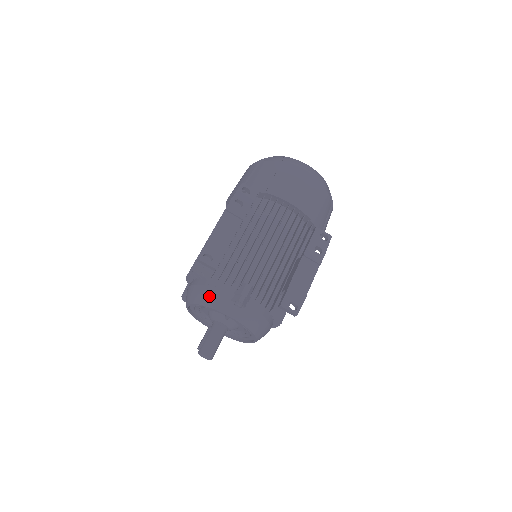
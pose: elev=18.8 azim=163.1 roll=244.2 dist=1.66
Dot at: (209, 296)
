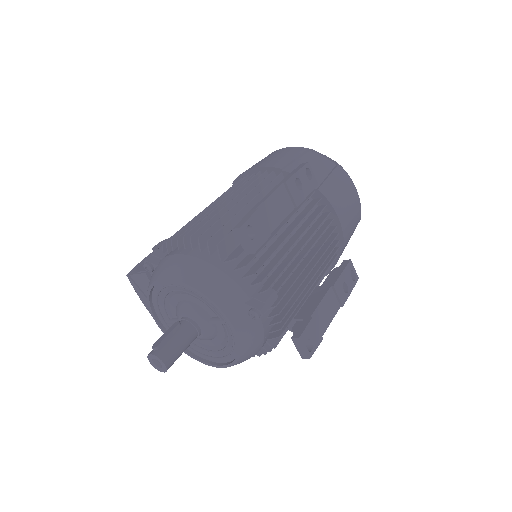
Dot at: (217, 283)
